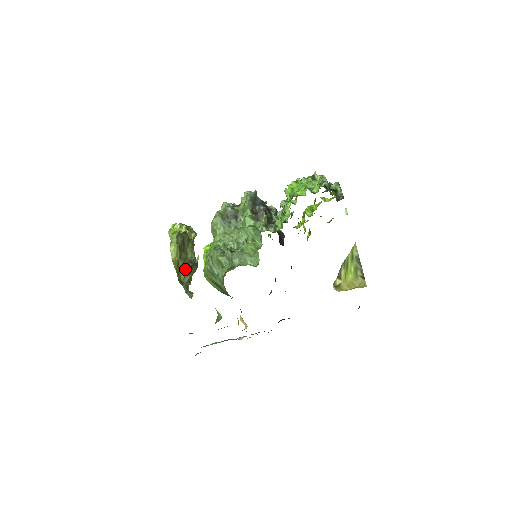
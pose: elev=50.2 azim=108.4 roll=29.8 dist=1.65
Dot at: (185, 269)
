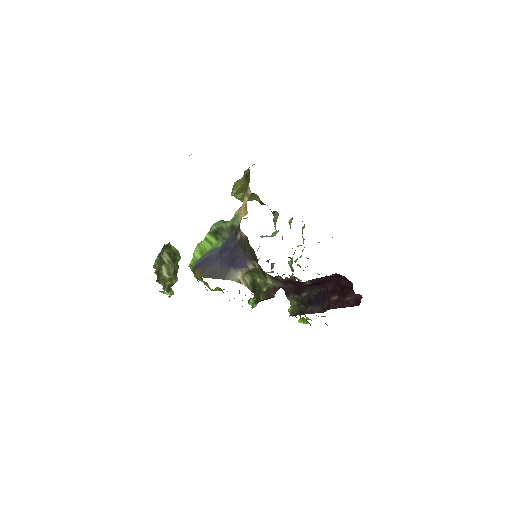
Dot at: (172, 254)
